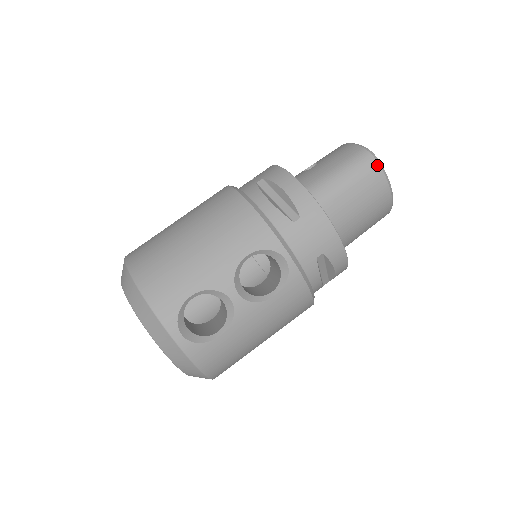
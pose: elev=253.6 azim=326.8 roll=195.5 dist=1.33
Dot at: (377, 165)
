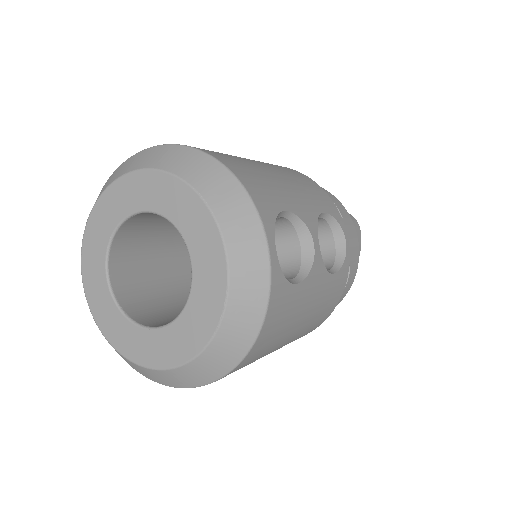
Dot at: (359, 228)
